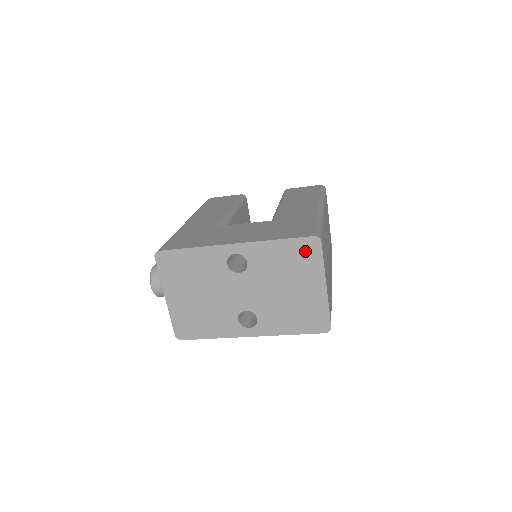
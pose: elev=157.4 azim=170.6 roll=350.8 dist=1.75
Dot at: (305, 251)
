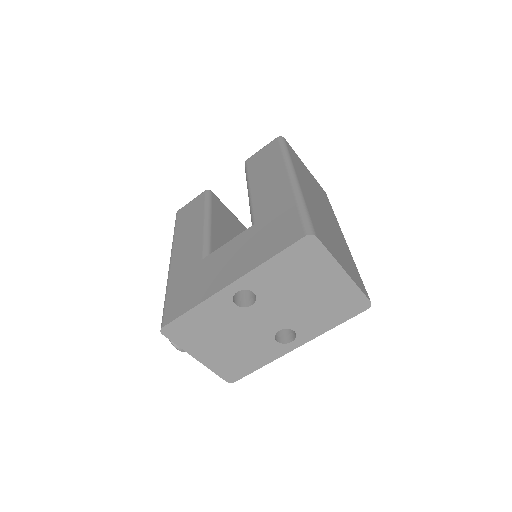
Dot at: (305, 253)
